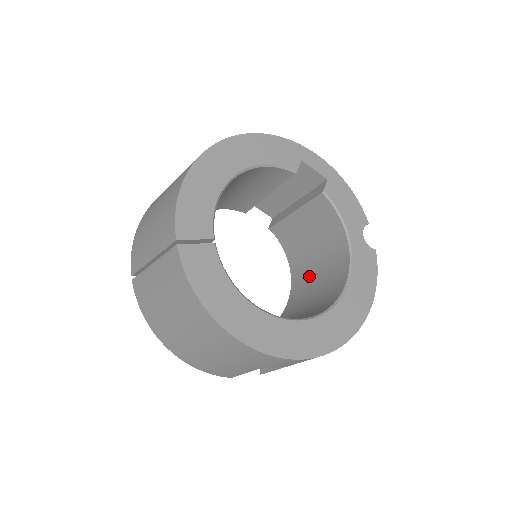
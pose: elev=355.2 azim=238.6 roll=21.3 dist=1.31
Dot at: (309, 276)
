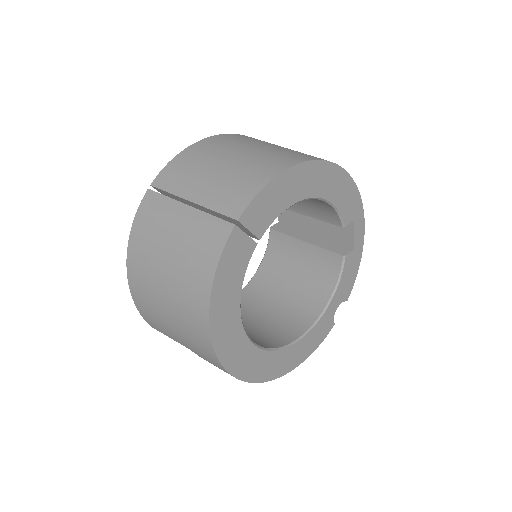
Dot at: (270, 295)
